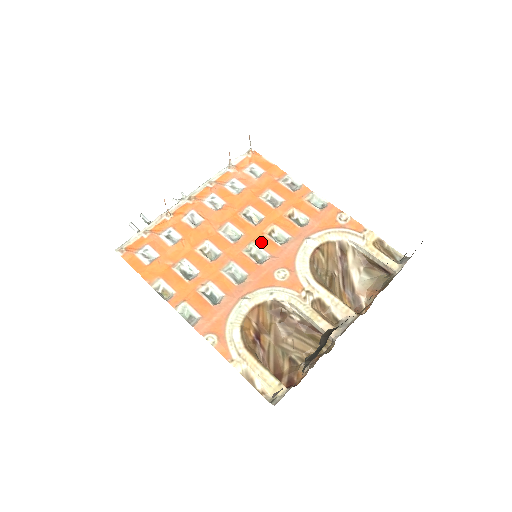
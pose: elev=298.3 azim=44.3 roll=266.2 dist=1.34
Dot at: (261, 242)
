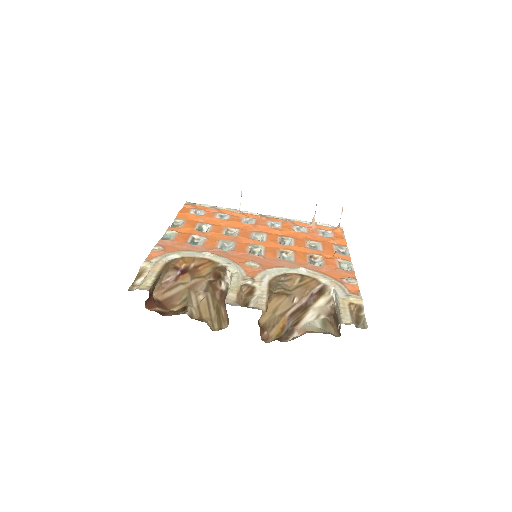
Dot at: (269, 249)
